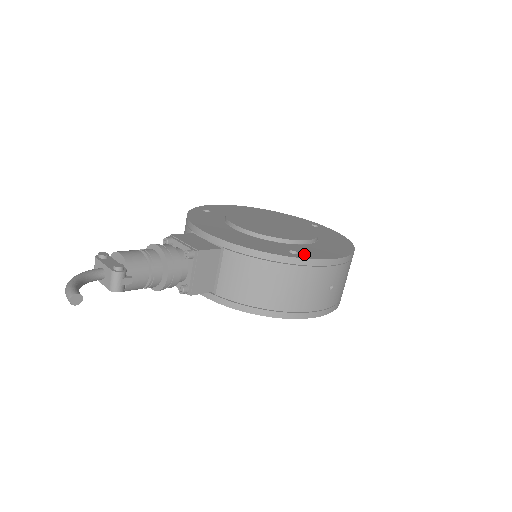
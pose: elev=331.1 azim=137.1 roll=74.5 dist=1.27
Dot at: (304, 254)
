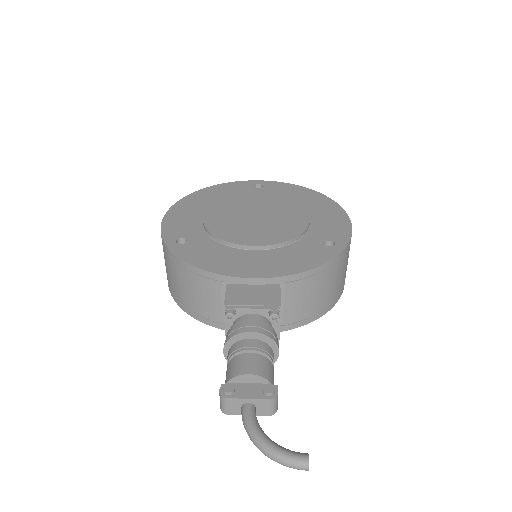
Dot at: (337, 239)
